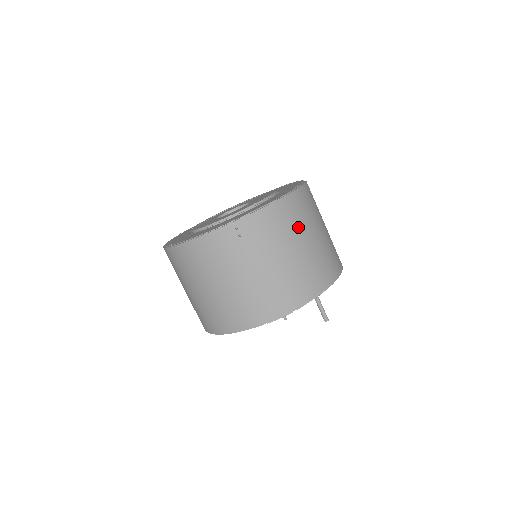
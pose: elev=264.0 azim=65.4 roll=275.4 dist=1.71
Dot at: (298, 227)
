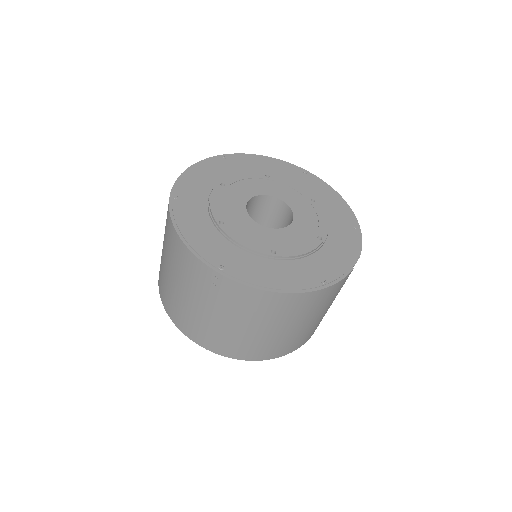
Dot at: (279, 318)
